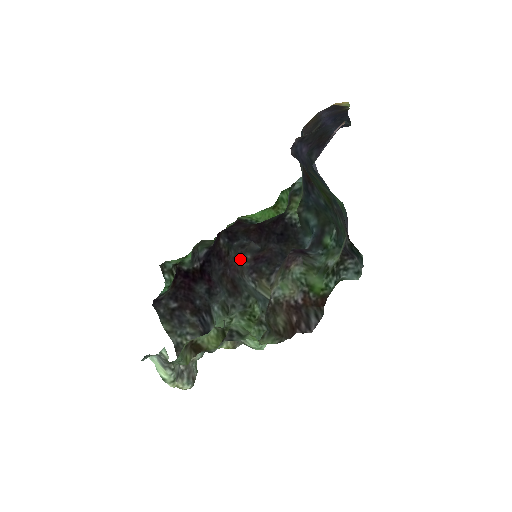
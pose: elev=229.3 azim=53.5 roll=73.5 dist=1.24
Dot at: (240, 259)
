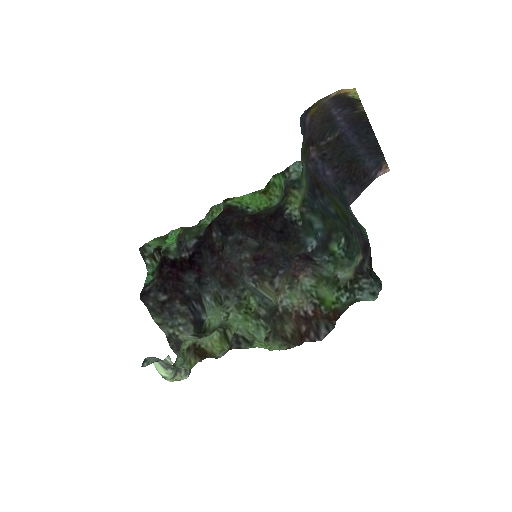
Dot at: (238, 257)
